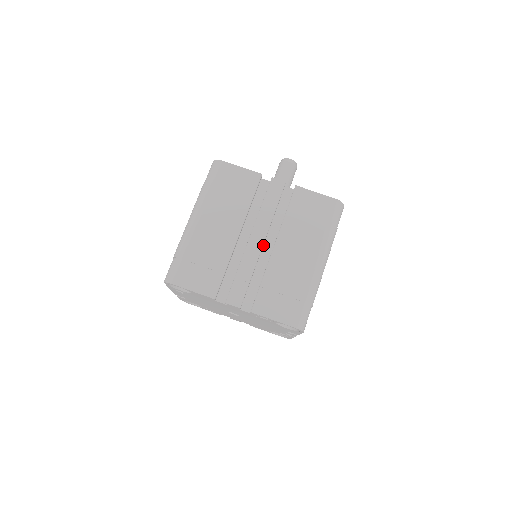
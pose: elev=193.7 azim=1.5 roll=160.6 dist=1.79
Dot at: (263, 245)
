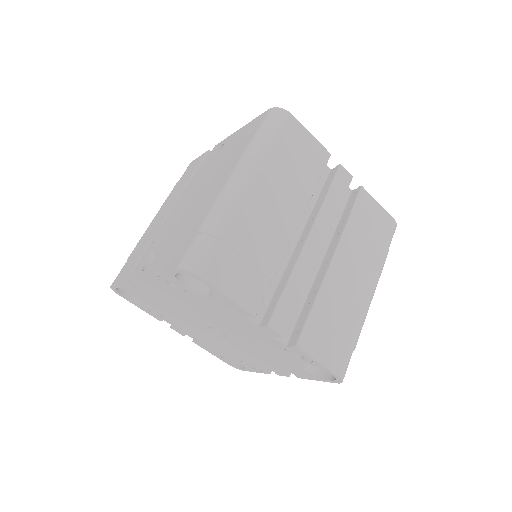
Dot at: occluded
